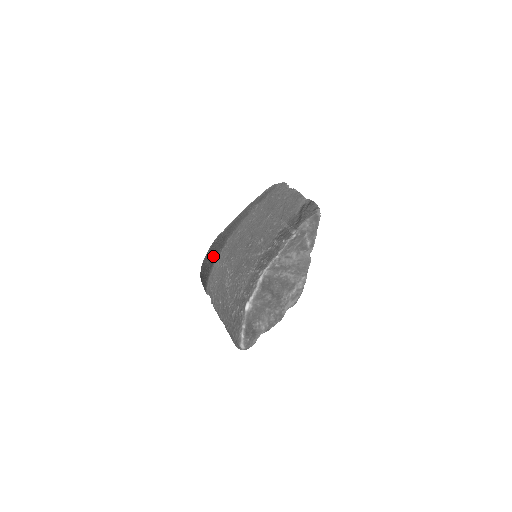
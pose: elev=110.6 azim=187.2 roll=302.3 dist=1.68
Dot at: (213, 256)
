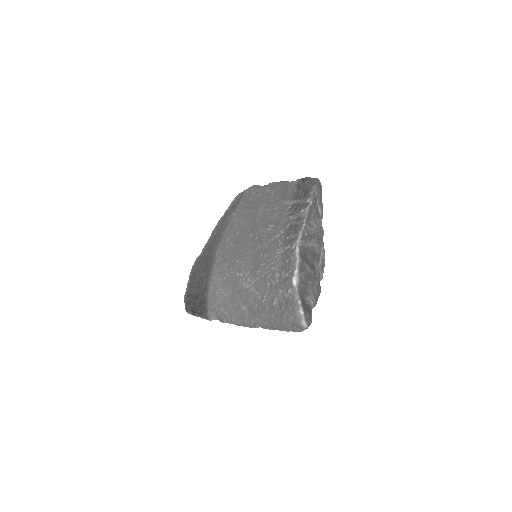
Dot at: (202, 279)
